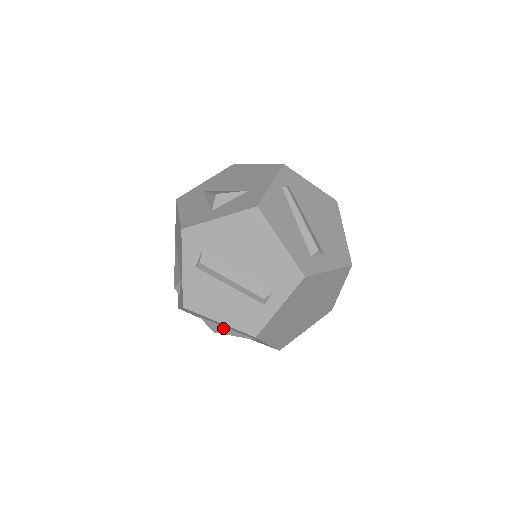
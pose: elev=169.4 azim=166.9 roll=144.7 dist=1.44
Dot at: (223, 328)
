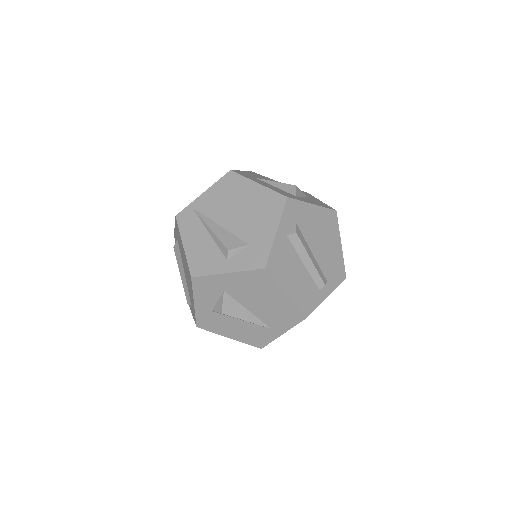
Dot at: (242, 310)
